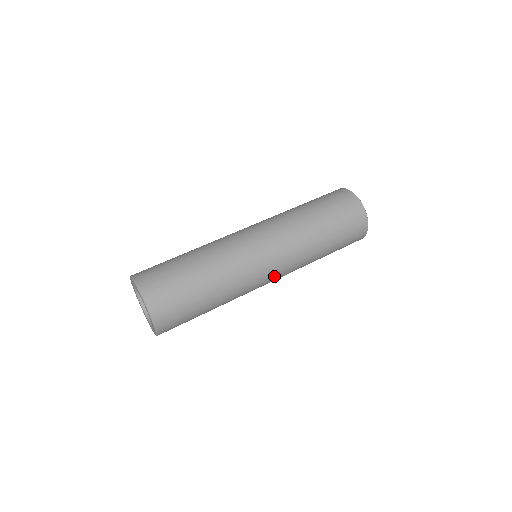
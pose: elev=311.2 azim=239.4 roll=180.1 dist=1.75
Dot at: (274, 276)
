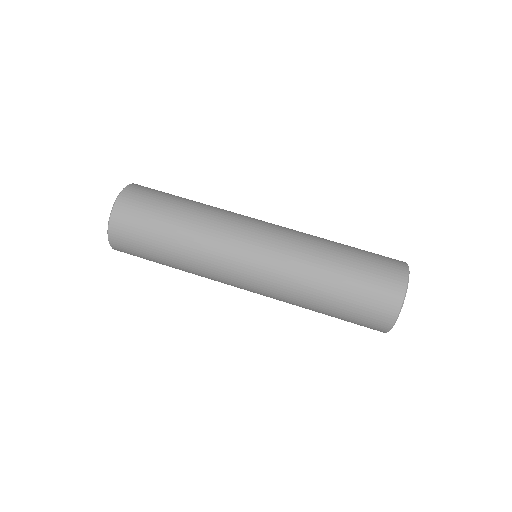
Dot at: occluded
